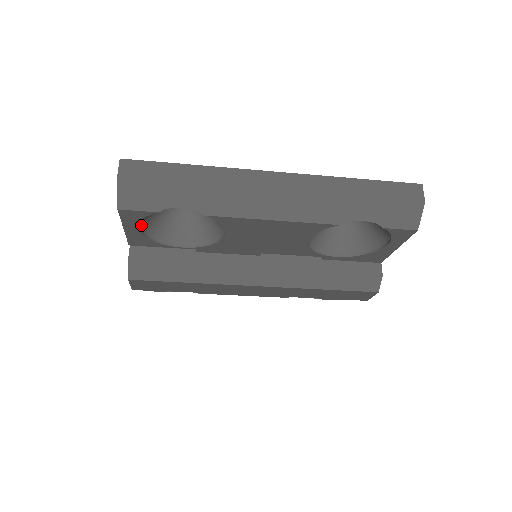
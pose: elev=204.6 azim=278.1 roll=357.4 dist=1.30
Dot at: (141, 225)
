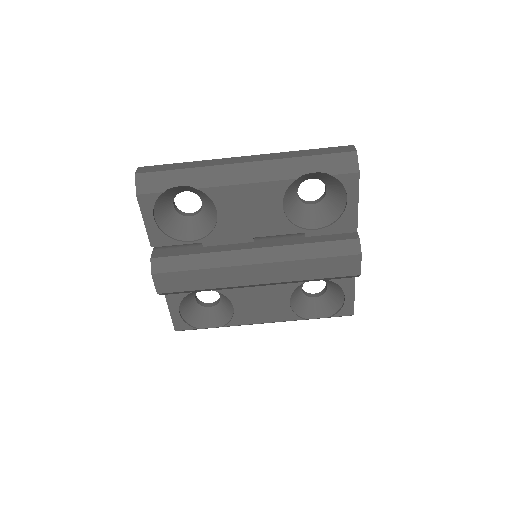
Dot at: (156, 218)
